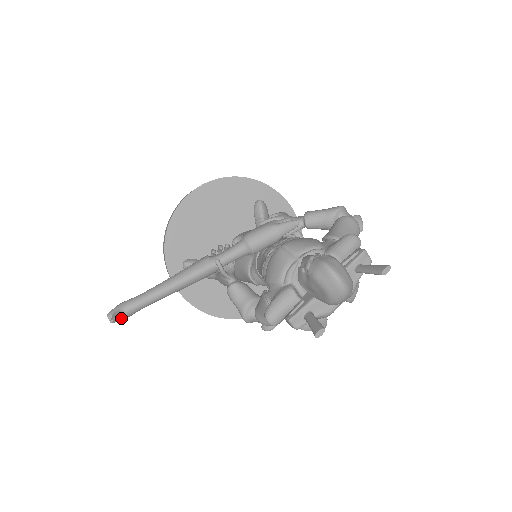
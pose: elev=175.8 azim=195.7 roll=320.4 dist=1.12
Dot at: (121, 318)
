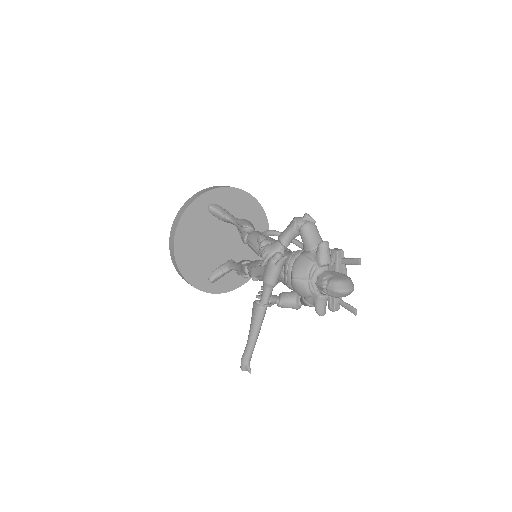
Dot at: (249, 365)
